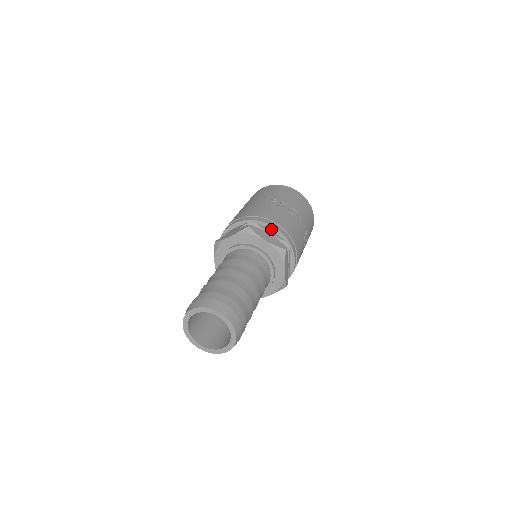
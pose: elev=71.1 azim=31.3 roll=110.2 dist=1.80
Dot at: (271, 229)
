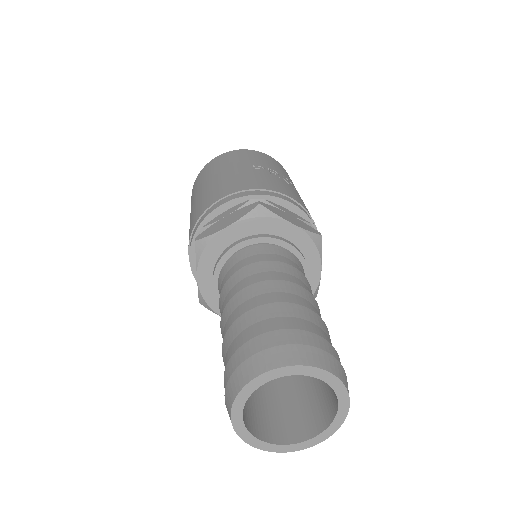
Dot at: (286, 207)
